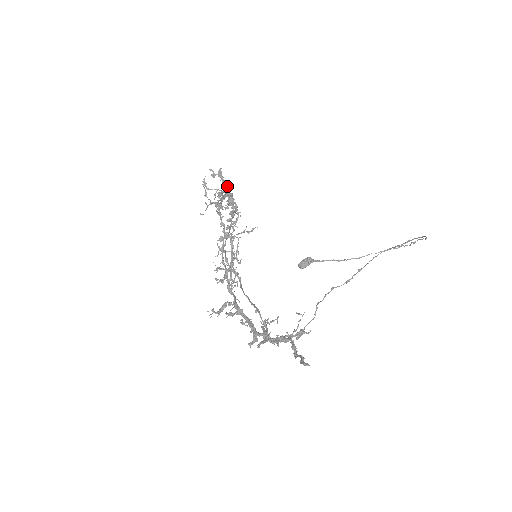
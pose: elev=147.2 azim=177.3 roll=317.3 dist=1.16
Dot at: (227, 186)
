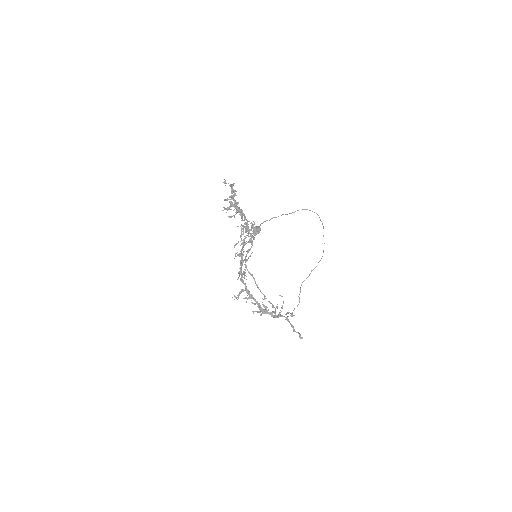
Dot at: (235, 195)
